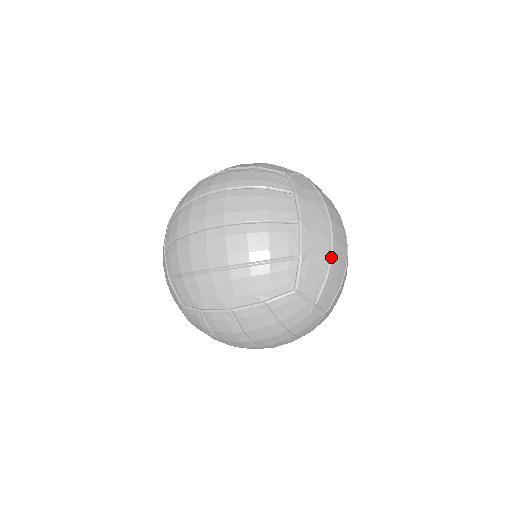
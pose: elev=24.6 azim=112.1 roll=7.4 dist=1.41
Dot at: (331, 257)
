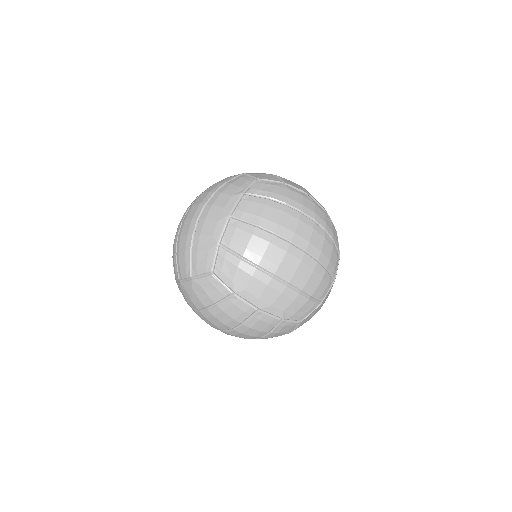
Dot at: occluded
